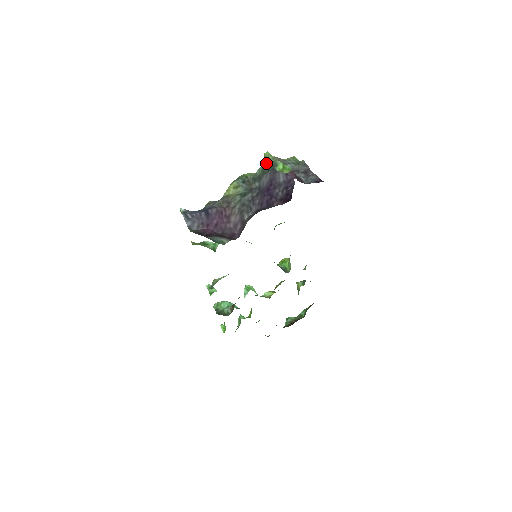
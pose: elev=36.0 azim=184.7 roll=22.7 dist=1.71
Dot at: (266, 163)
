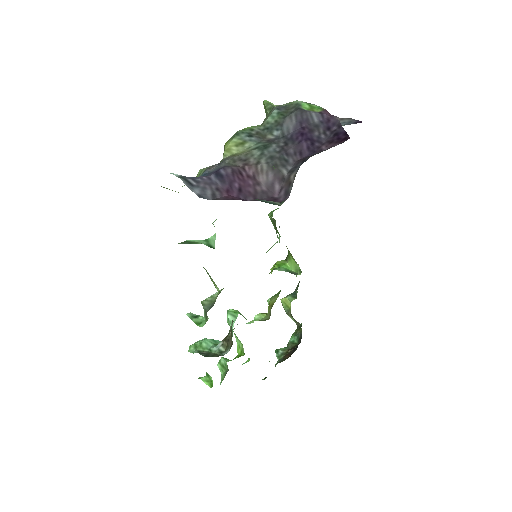
Dot at: (279, 107)
